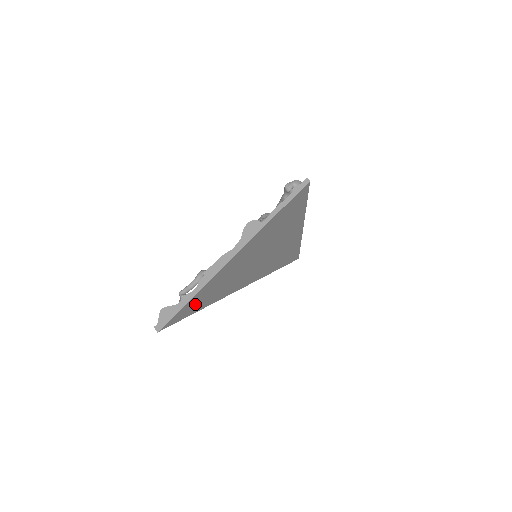
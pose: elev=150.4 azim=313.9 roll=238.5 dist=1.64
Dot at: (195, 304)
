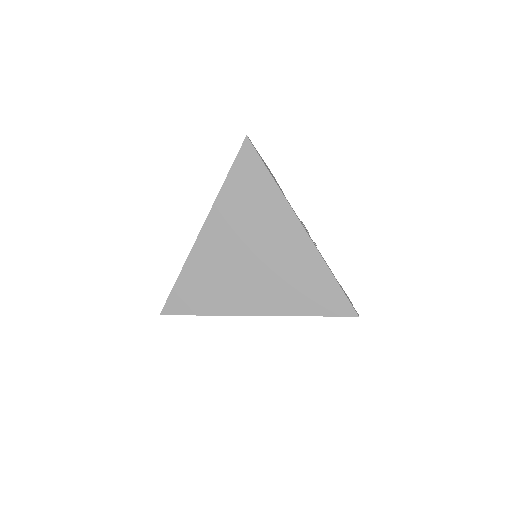
Dot at: (192, 292)
